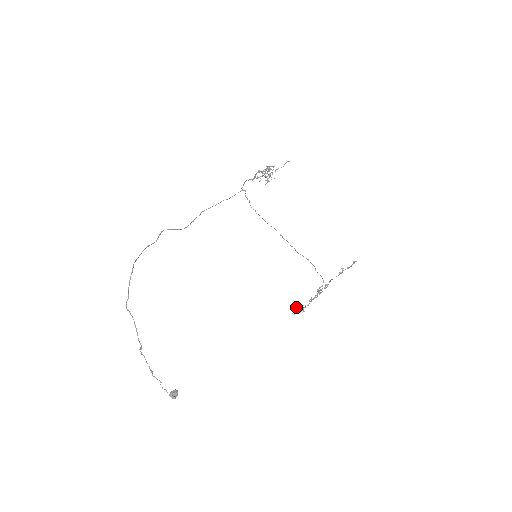
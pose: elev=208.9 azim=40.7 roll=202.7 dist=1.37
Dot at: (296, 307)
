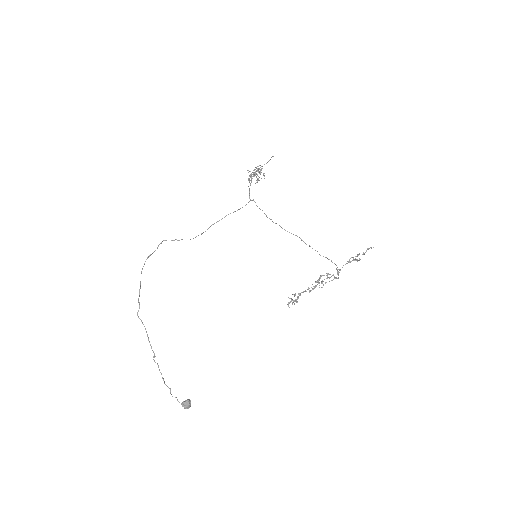
Dot at: (289, 298)
